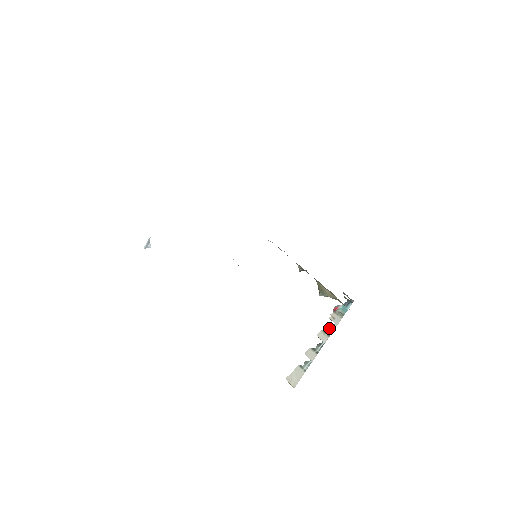
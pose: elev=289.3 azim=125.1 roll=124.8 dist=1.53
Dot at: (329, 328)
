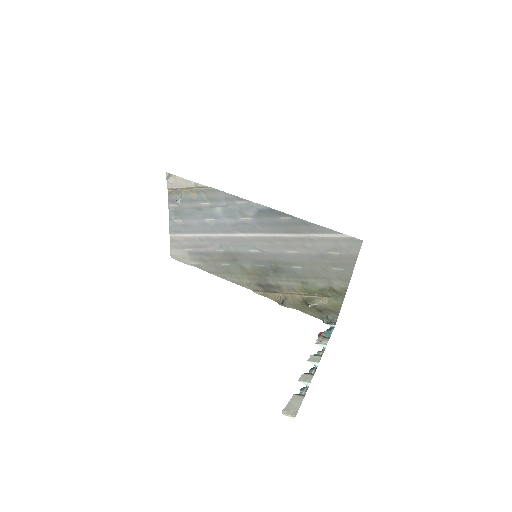
Dot at: (318, 352)
